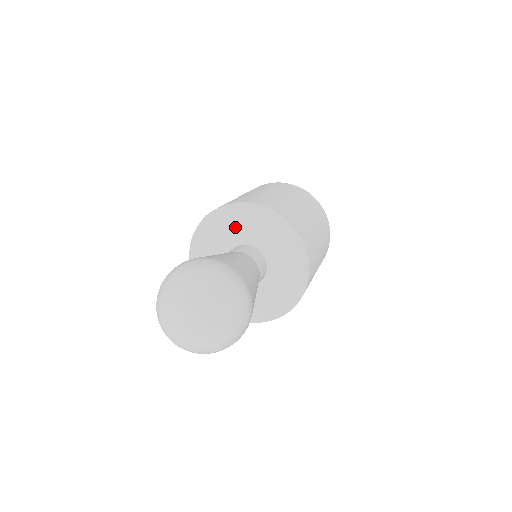
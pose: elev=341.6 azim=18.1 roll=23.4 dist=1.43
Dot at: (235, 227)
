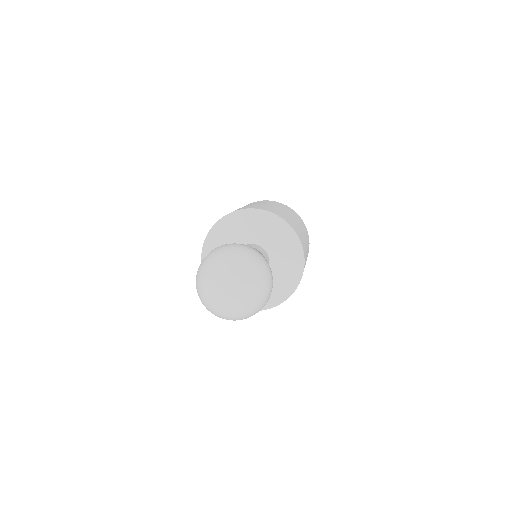
Dot at: (268, 232)
